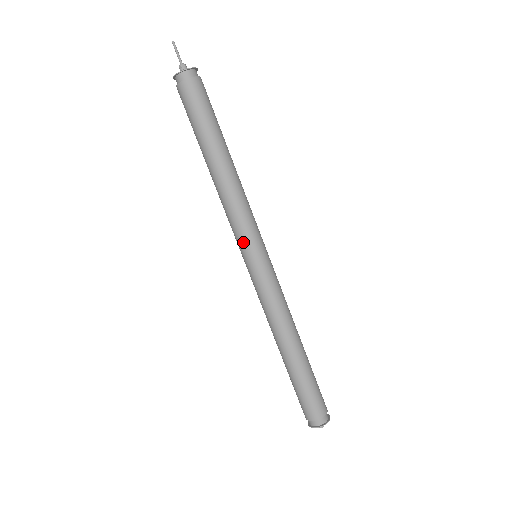
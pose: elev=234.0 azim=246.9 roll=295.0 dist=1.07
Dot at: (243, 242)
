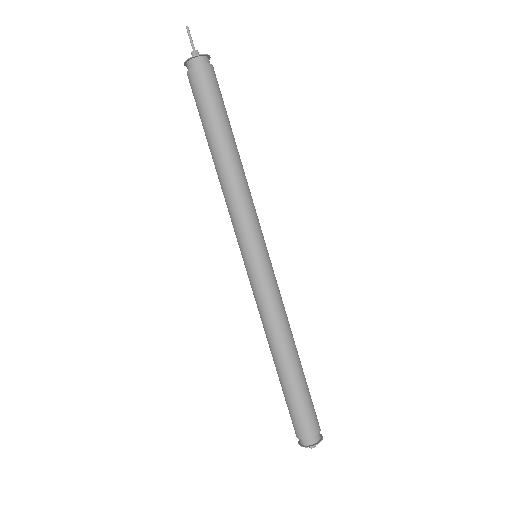
Dot at: (246, 239)
